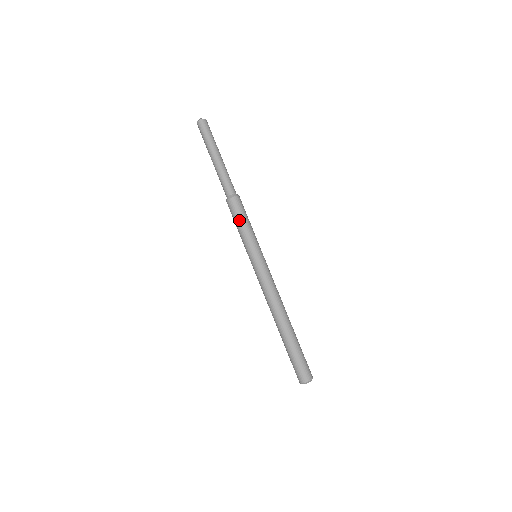
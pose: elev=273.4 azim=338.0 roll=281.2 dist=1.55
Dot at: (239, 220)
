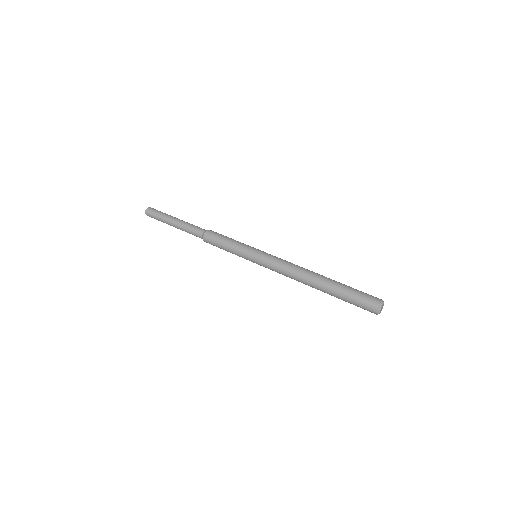
Dot at: (222, 241)
